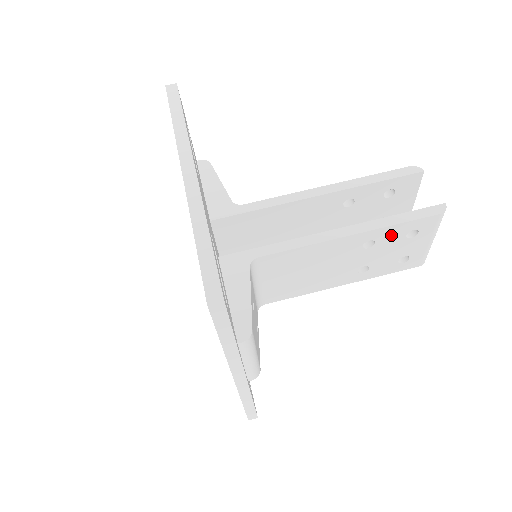
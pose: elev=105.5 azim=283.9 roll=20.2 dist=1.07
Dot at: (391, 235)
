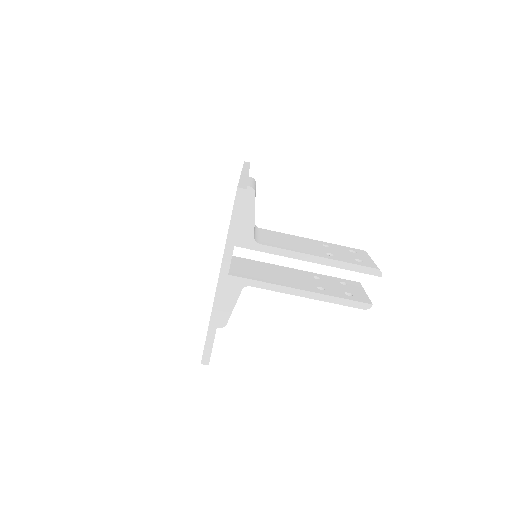
Dot at: occluded
